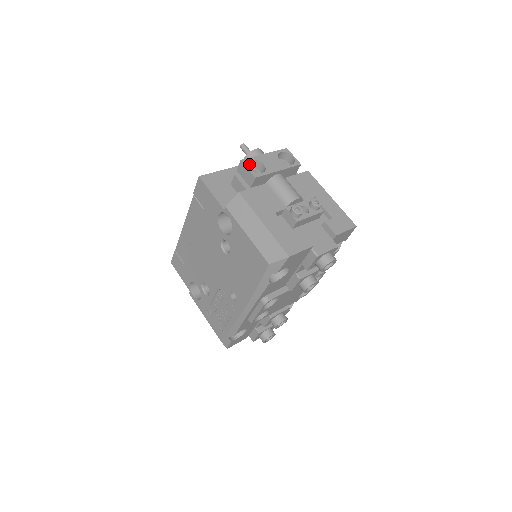
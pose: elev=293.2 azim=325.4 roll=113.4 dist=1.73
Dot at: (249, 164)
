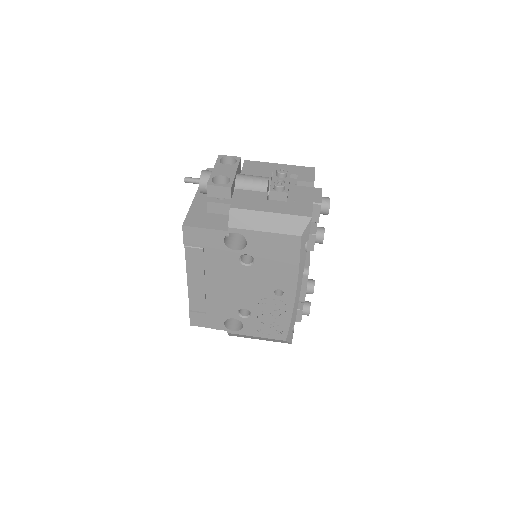
Dot at: occluded
